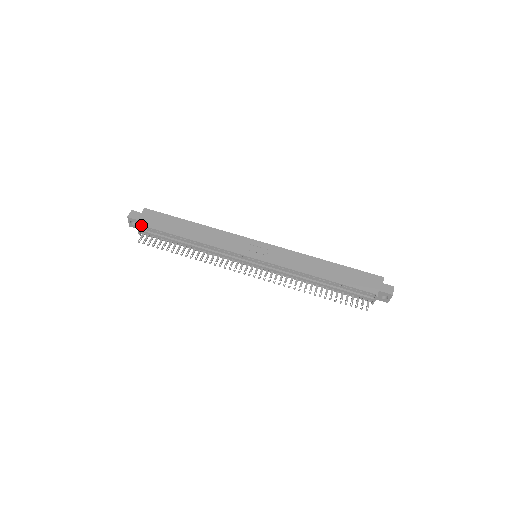
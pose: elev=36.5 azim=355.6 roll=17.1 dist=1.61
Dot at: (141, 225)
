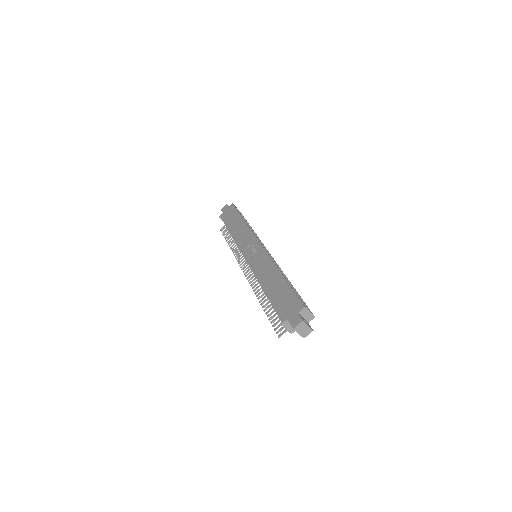
Dot at: (221, 217)
